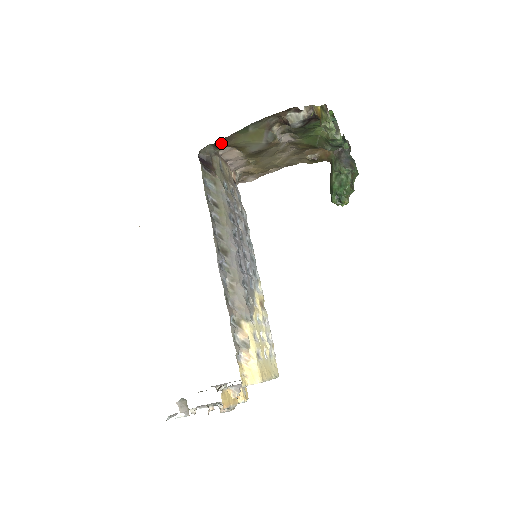
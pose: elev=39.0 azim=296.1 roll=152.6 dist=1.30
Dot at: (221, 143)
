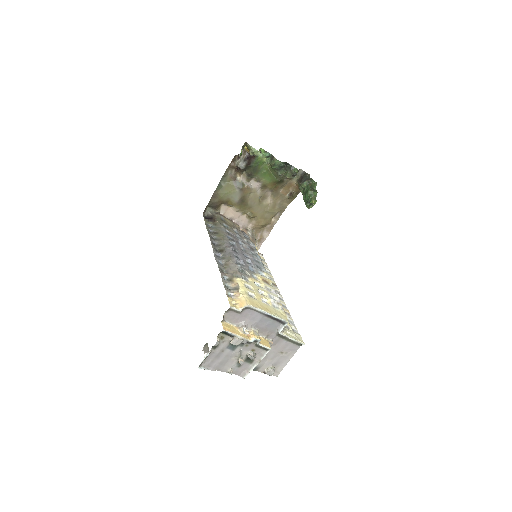
Dot at: (212, 202)
